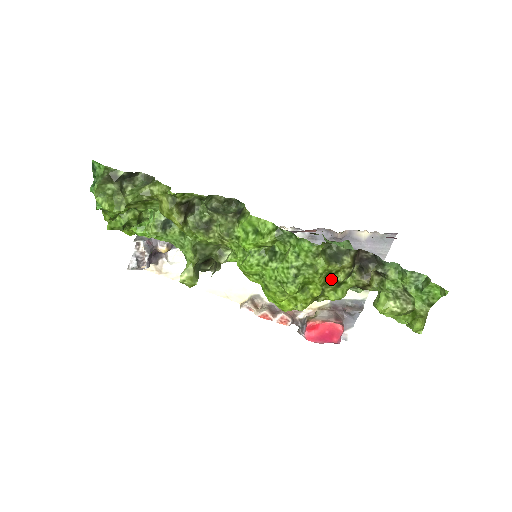
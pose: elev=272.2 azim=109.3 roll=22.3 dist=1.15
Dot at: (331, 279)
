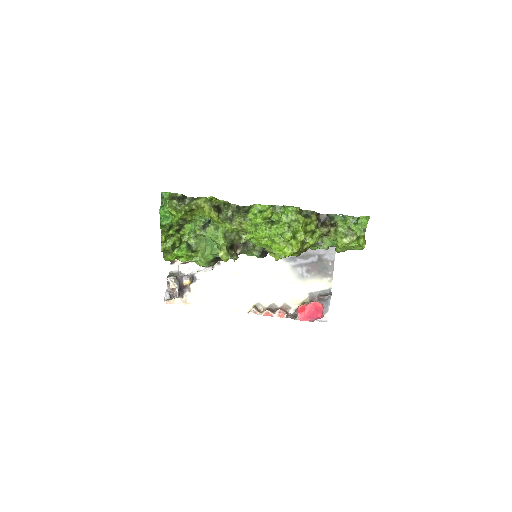
Dot at: (308, 229)
